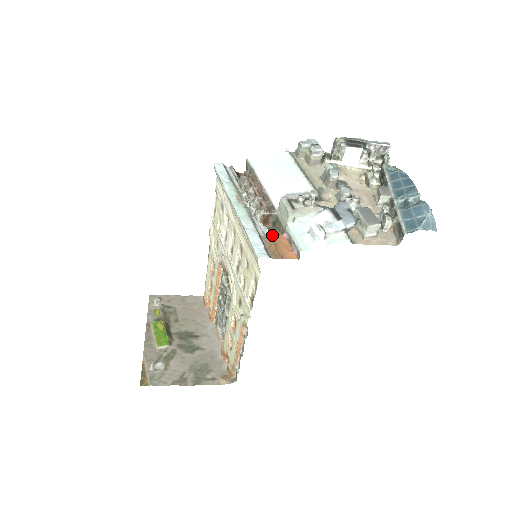
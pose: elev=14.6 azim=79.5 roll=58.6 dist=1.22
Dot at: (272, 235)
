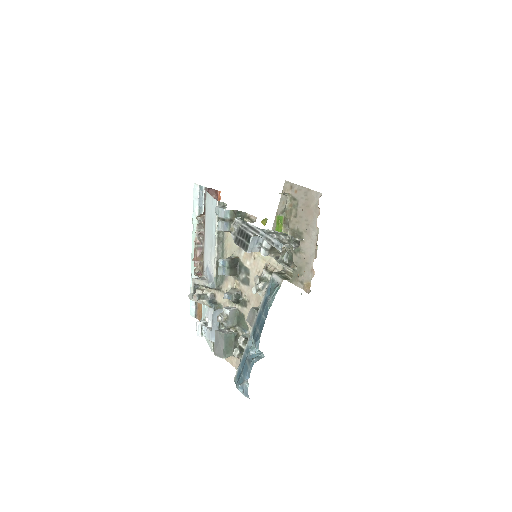
Dot at: occluded
